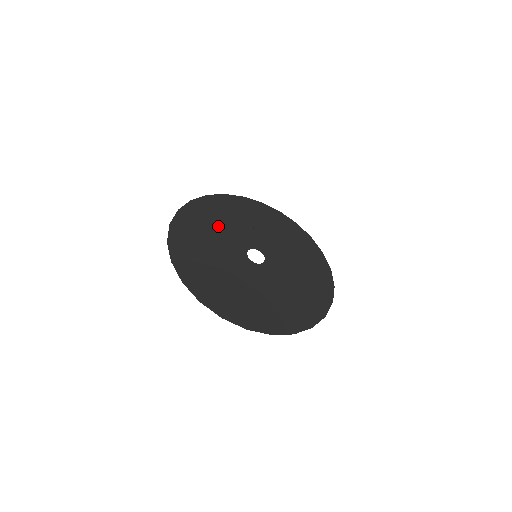
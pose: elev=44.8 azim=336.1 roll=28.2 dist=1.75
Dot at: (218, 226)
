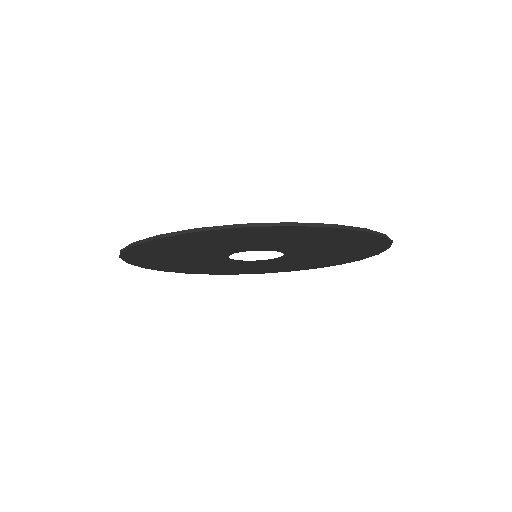
Dot at: (190, 262)
